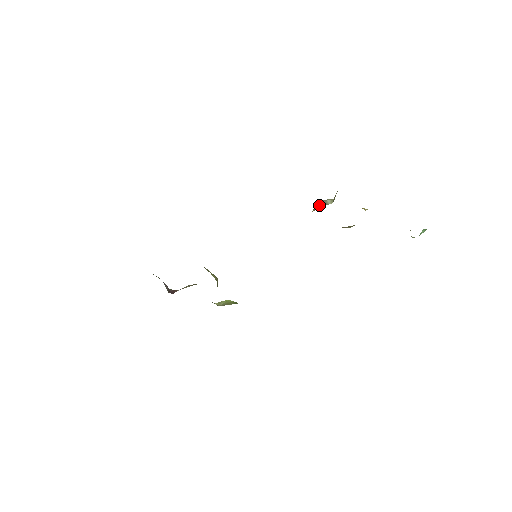
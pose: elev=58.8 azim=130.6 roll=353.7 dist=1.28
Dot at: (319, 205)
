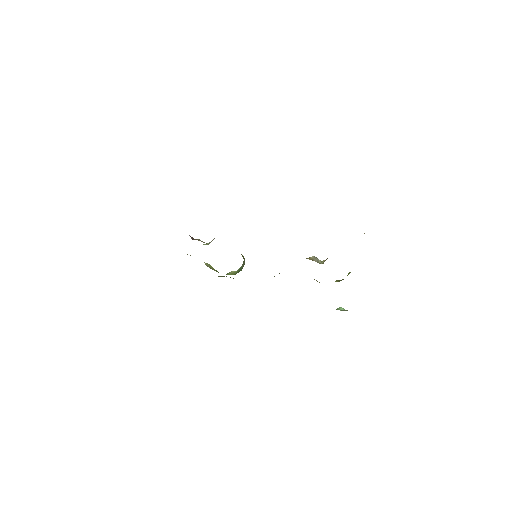
Dot at: (314, 259)
